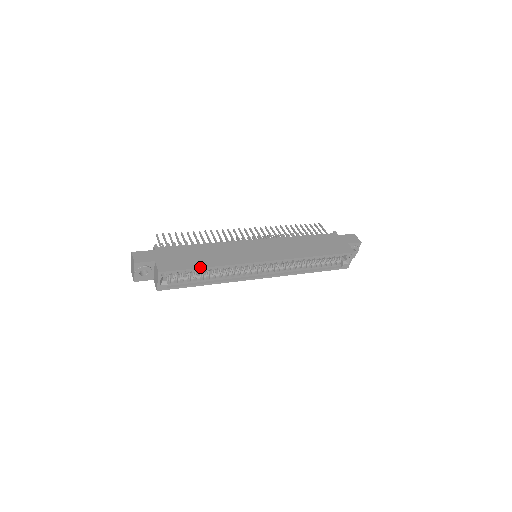
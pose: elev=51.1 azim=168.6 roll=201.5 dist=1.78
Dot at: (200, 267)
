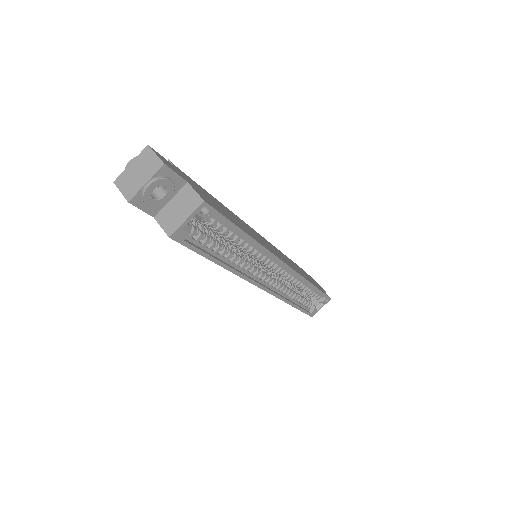
Dot at: (241, 228)
